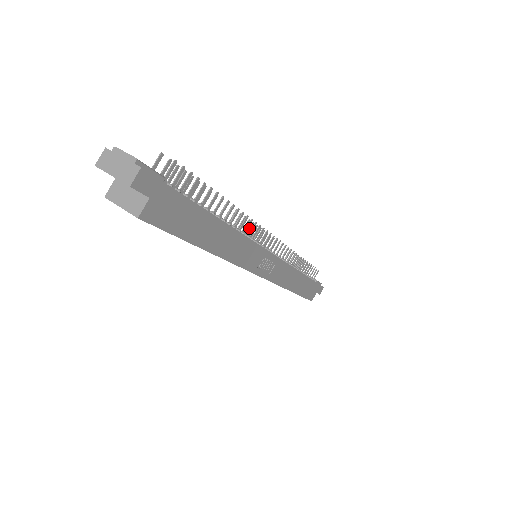
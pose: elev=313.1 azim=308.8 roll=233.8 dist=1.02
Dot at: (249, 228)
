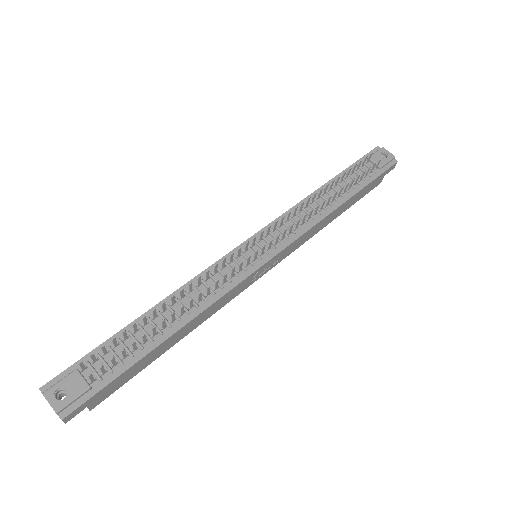
Dot at: (230, 258)
